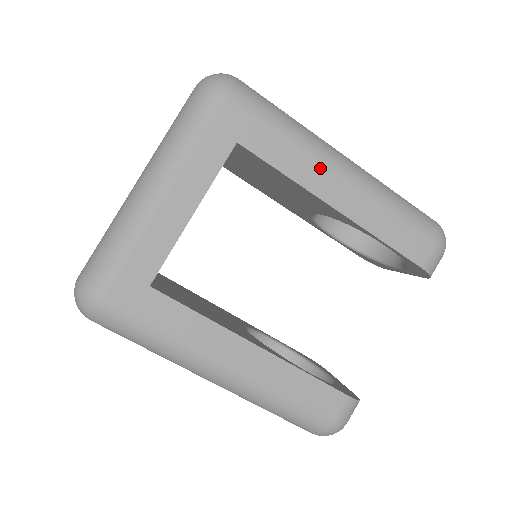
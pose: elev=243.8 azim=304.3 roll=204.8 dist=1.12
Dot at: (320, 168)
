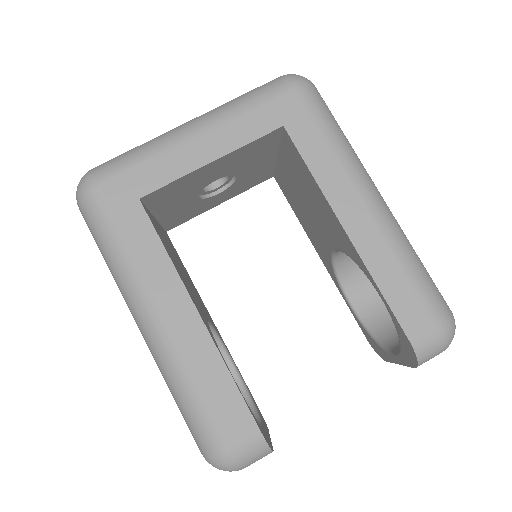
Dot at: (348, 185)
